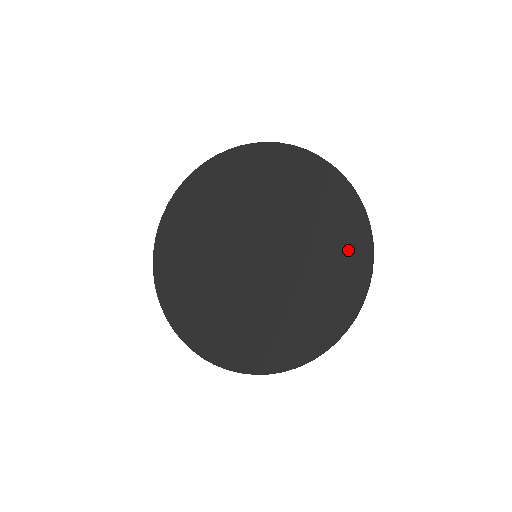
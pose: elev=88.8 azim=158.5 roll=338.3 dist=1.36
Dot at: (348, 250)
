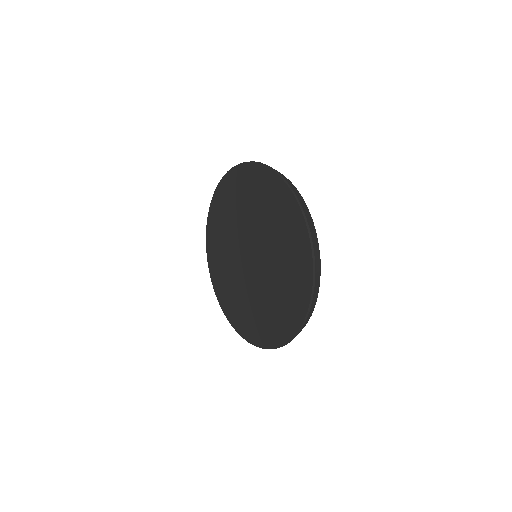
Dot at: (271, 192)
